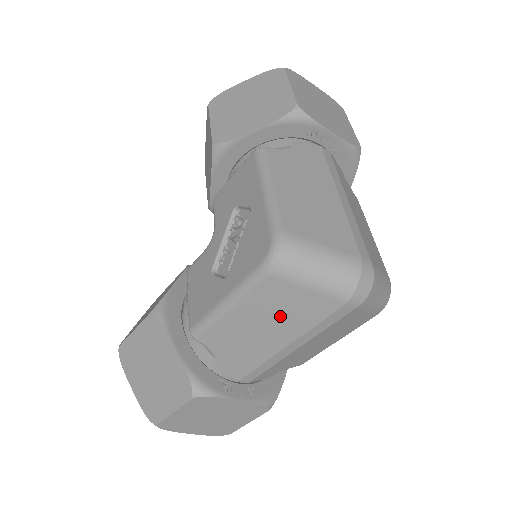
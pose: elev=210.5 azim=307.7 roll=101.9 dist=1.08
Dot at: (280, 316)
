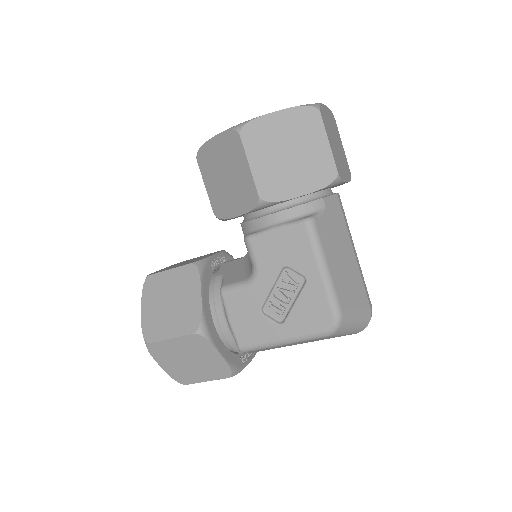
Dot at: occluded
